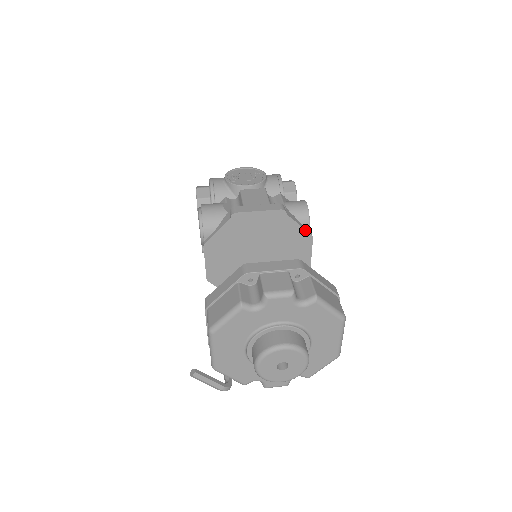
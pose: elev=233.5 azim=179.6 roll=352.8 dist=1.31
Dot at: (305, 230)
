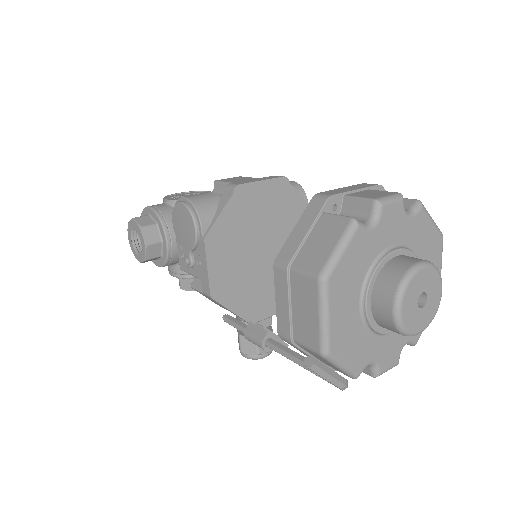
Dot at: (308, 203)
